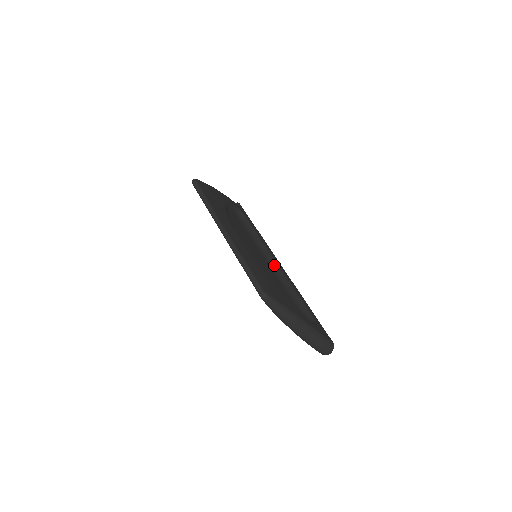
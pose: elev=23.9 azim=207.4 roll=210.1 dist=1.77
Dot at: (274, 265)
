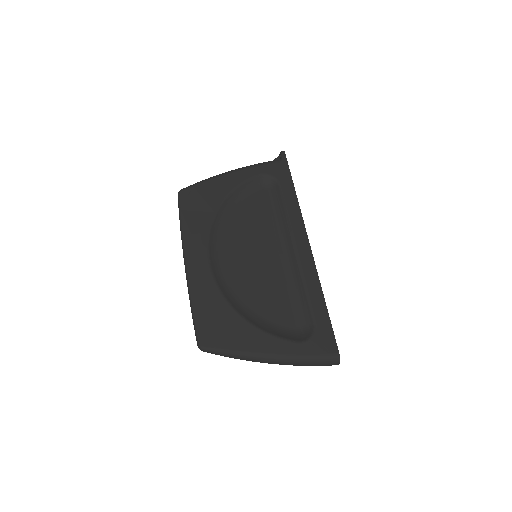
Dot at: (290, 252)
